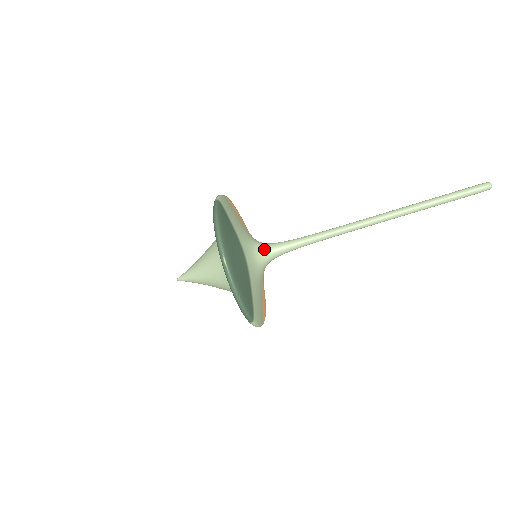
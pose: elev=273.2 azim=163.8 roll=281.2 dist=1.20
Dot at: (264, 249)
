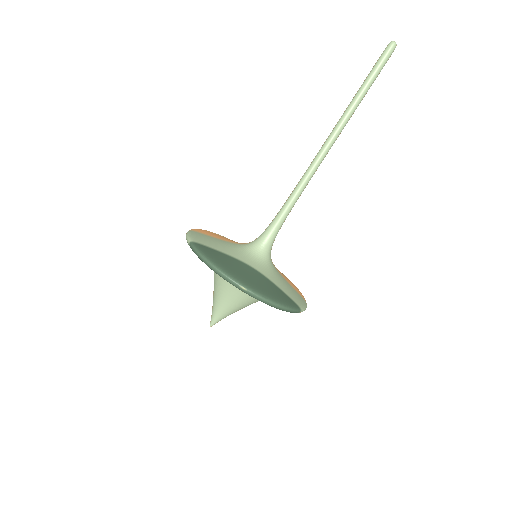
Dot at: (259, 246)
